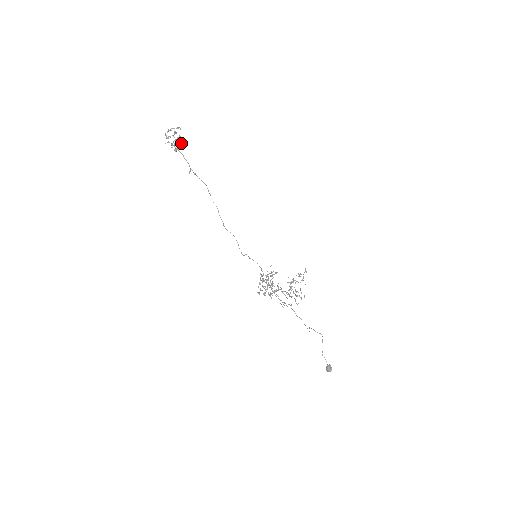
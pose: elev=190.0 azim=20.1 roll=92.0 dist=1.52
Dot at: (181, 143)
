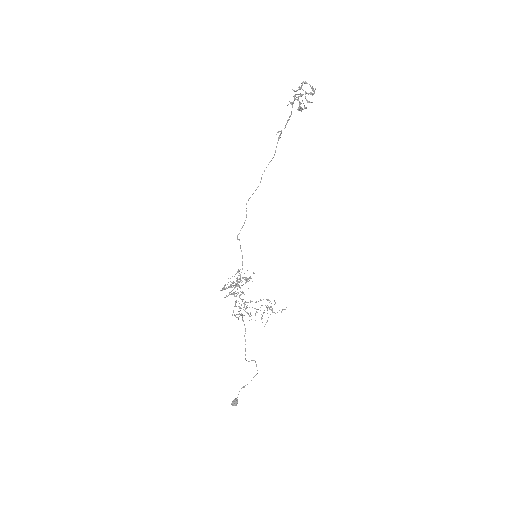
Dot at: (306, 107)
